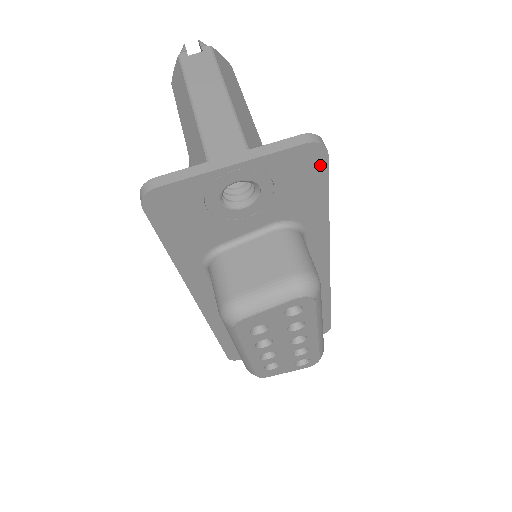
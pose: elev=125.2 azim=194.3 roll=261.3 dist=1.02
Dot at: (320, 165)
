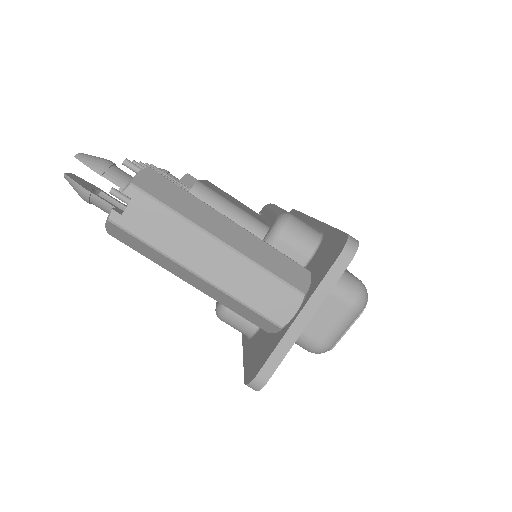
Dot at: occluded
